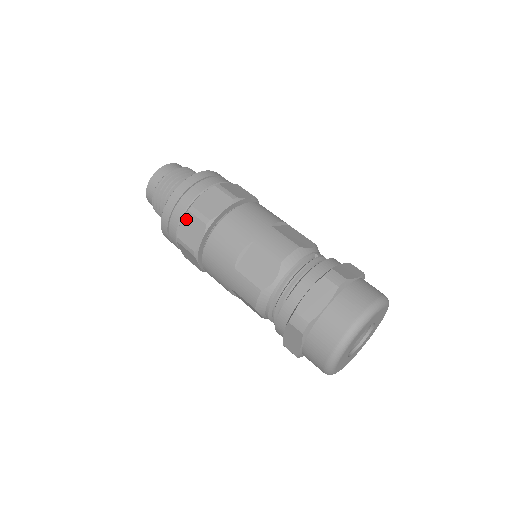
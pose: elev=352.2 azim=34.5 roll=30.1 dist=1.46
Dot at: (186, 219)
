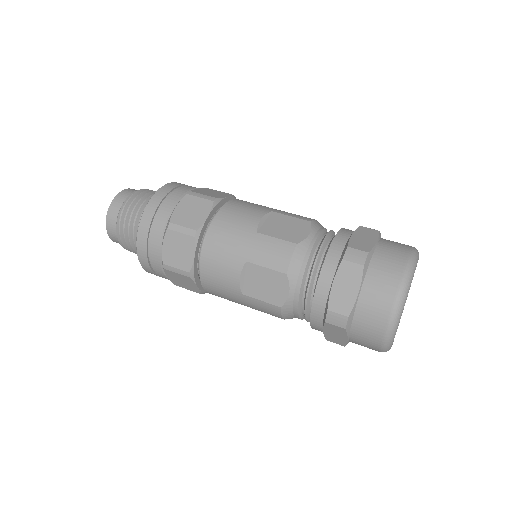
Dot at: (184, 202)
